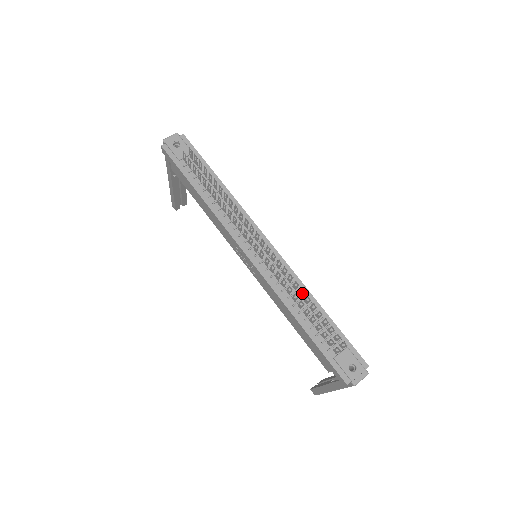
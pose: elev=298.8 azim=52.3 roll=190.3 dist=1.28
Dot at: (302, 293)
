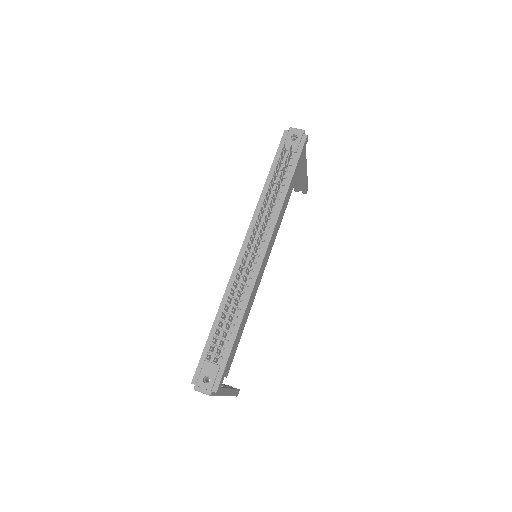
Dot at: (241, 305)
